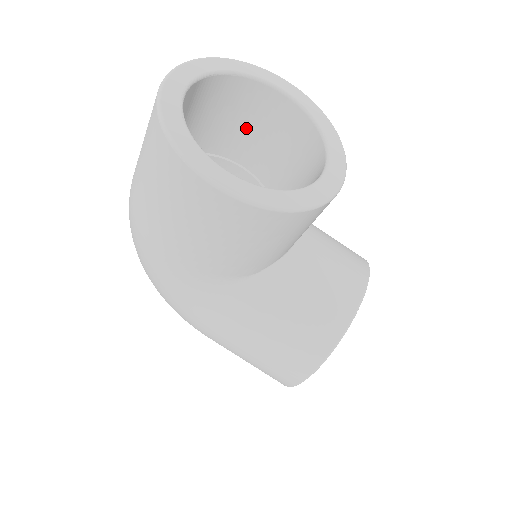
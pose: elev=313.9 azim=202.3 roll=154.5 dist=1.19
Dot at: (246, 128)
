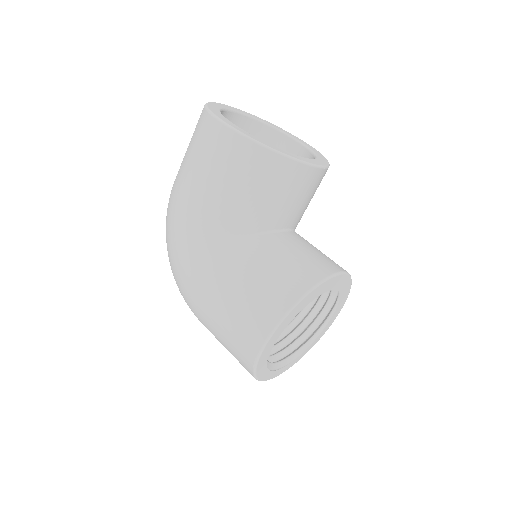
Dot at: occluded
